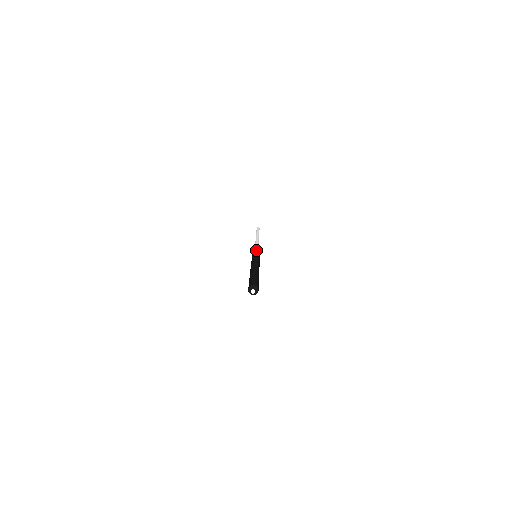
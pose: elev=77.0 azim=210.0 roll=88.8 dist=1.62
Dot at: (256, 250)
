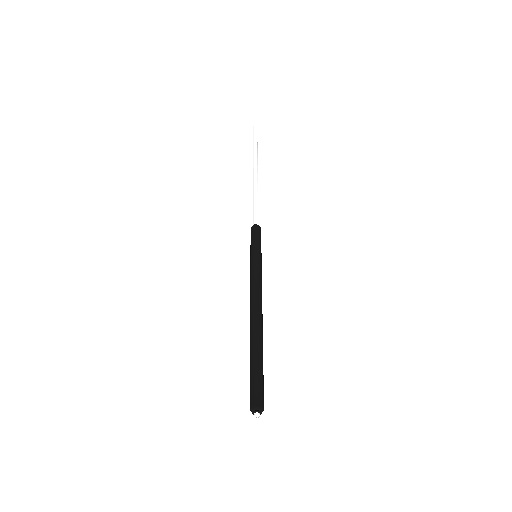
Dot at: (251, 246)
